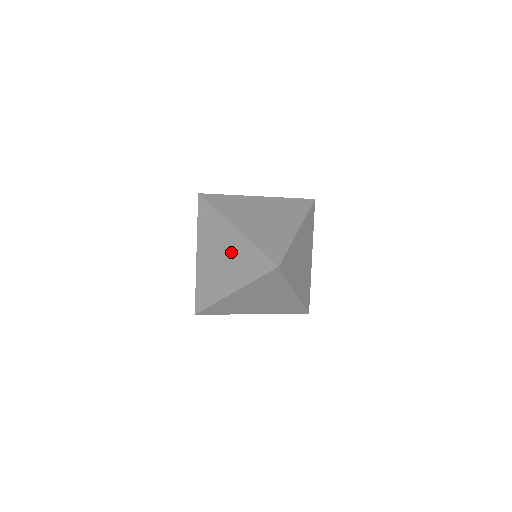
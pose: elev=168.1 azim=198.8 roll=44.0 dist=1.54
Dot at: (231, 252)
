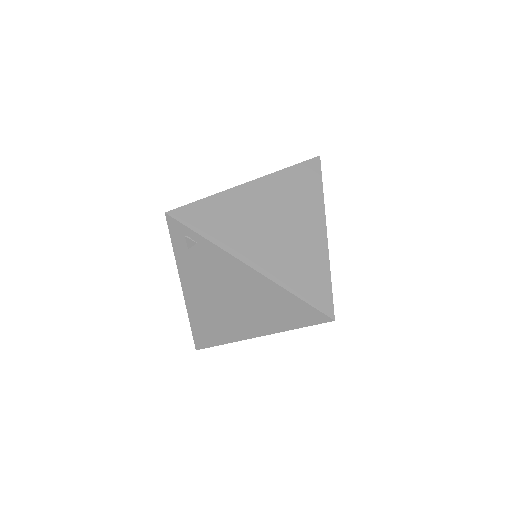
Dot at: (247, 295)
